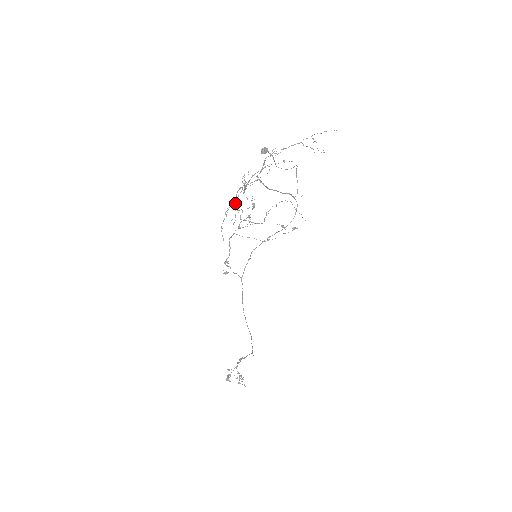
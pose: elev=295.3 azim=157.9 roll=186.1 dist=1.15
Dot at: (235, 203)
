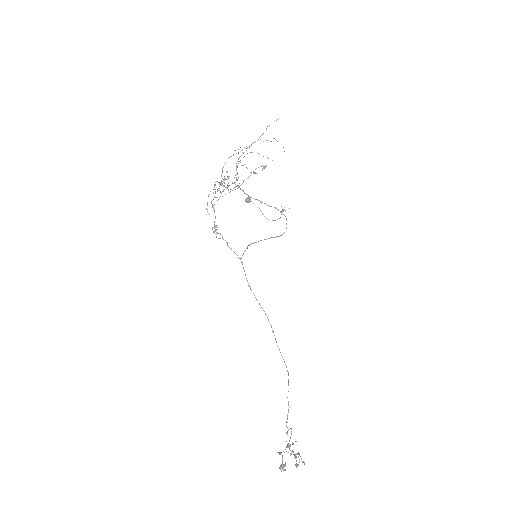
Dot at: (214, 186)
